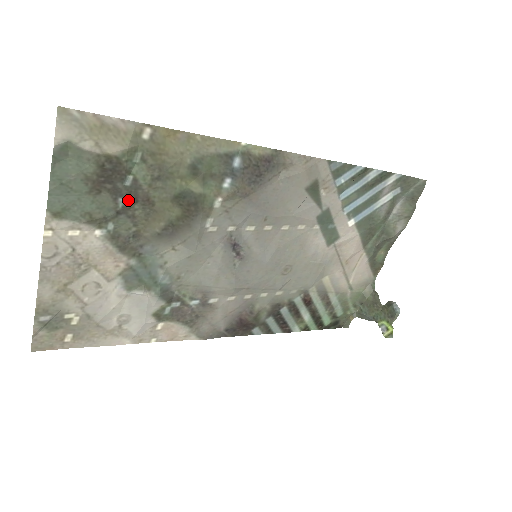
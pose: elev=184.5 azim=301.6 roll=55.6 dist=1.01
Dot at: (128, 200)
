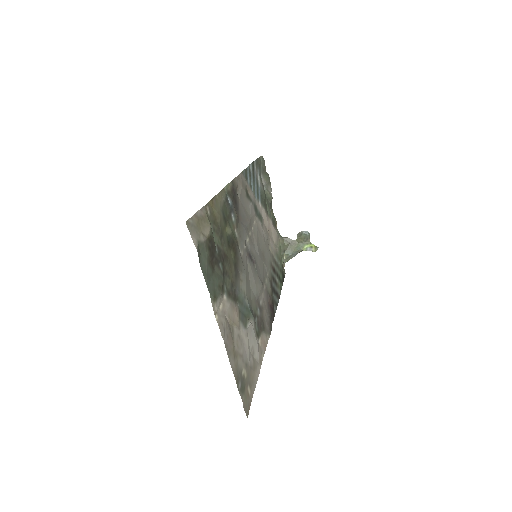
Dot at: (221, 262)
